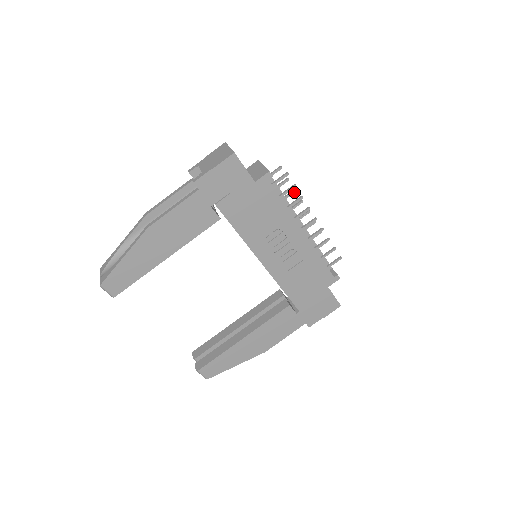
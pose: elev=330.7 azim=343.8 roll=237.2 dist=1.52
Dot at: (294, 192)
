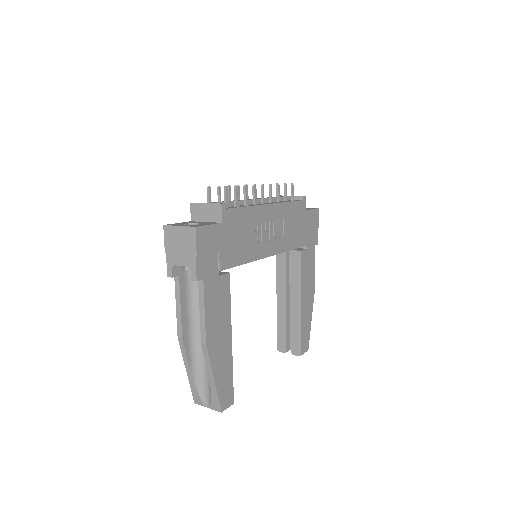
Dot at: (230, 189)
